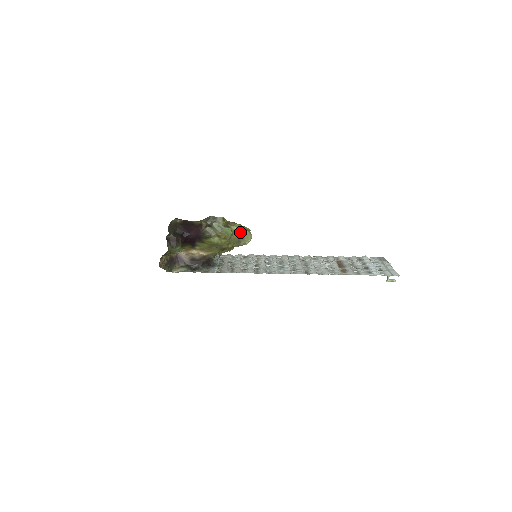
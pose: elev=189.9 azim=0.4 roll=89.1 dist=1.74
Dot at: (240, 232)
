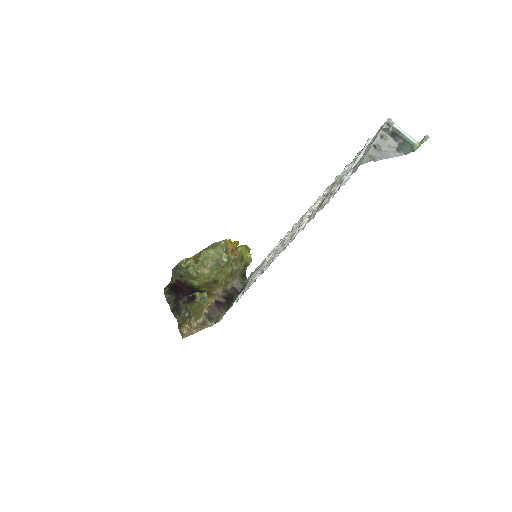
Dot at: (209, 257)
